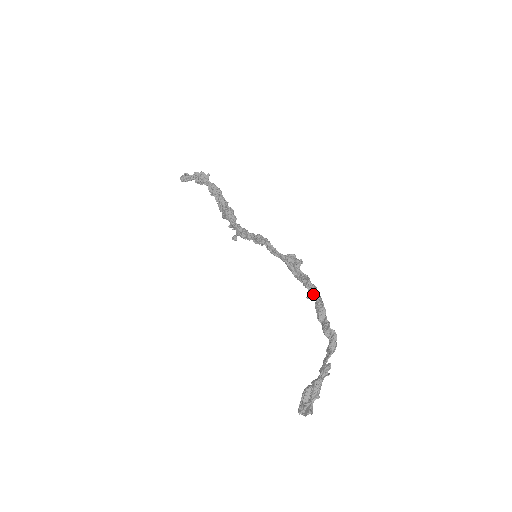
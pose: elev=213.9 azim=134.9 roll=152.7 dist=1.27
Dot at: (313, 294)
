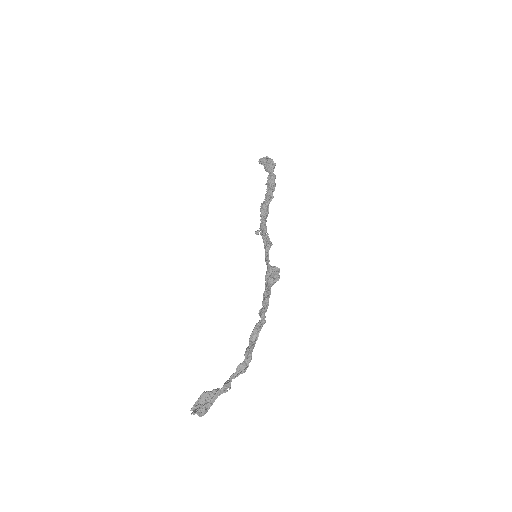
Dot at: (261, 313)
